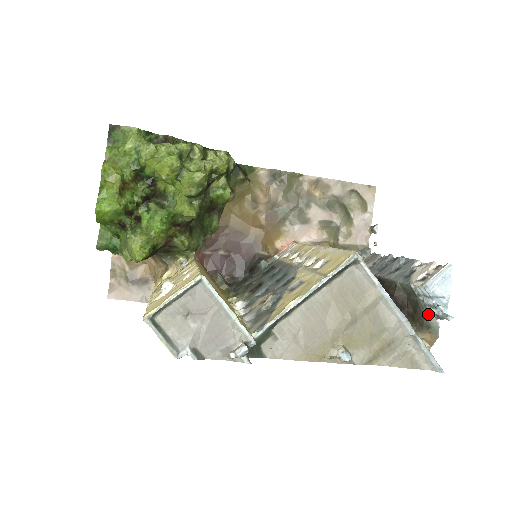
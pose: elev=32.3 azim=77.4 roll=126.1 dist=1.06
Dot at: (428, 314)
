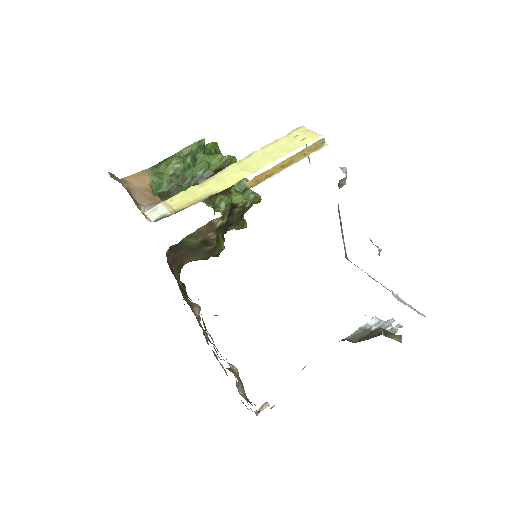
Dot at: (385, 329)
